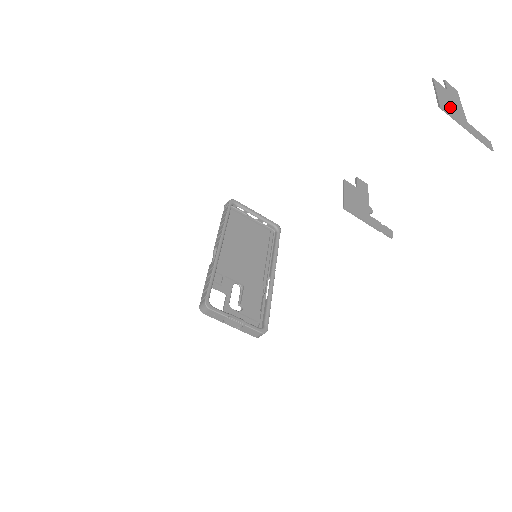
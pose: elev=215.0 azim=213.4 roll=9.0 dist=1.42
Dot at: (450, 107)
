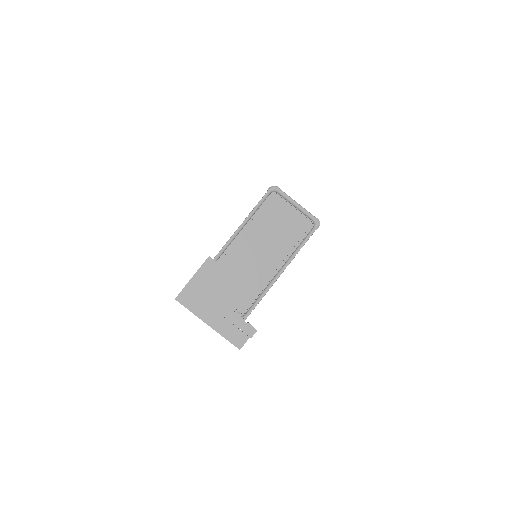
Dot at: (200, 297)
